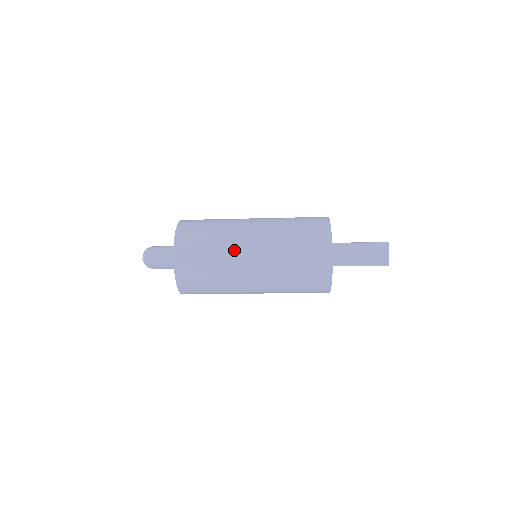
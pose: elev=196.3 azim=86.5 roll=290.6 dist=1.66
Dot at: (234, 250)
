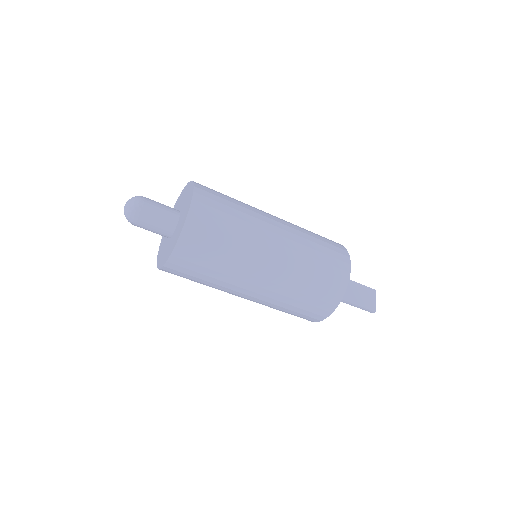
Dot at: (259, 222)
